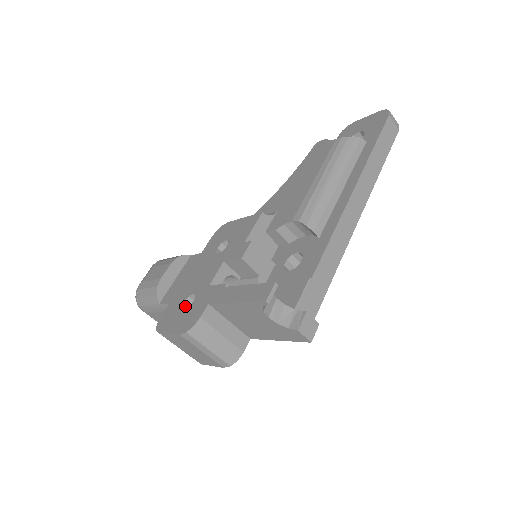
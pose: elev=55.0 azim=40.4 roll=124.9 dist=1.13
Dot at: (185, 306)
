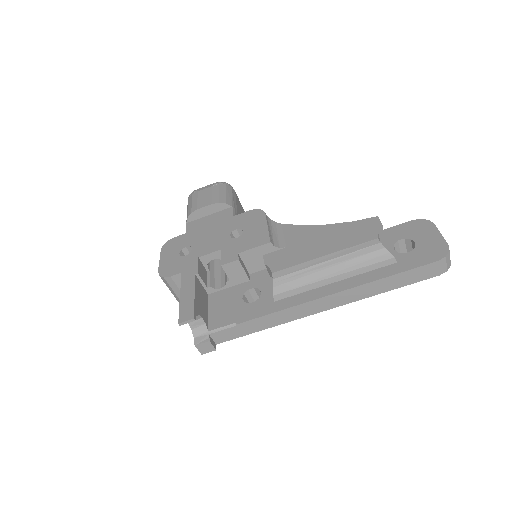
Dot at: (185, 250)
